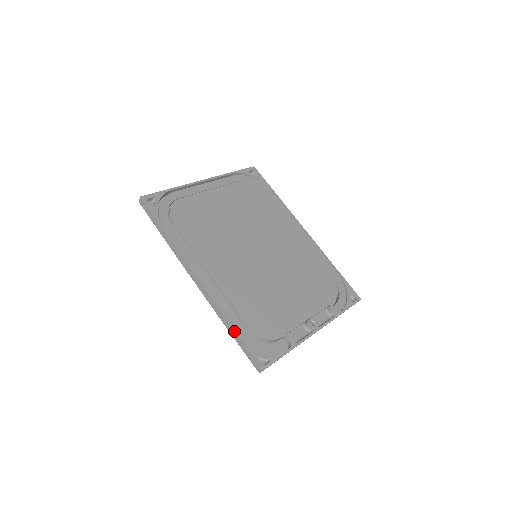
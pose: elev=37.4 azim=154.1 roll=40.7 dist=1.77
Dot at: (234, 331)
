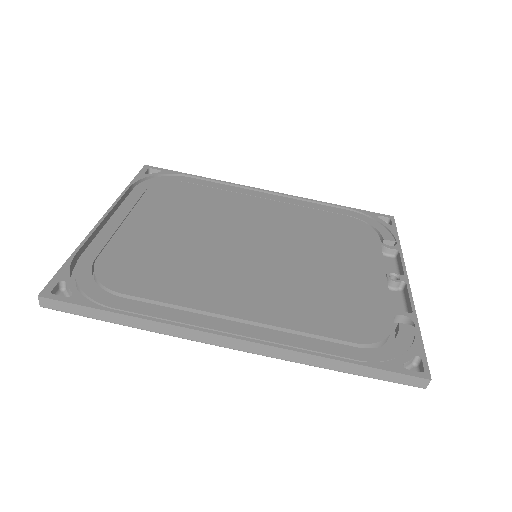
Dot at: (347, 364)
